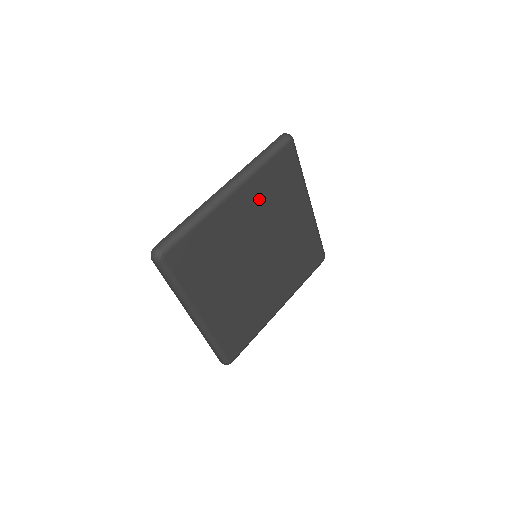
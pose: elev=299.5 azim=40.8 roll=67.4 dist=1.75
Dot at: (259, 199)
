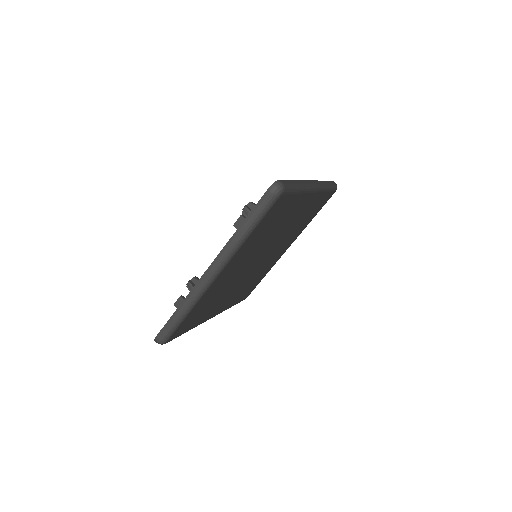
Dot at: (250, 248)
